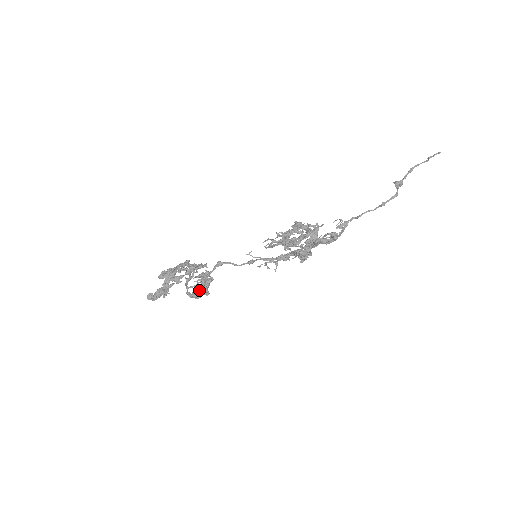
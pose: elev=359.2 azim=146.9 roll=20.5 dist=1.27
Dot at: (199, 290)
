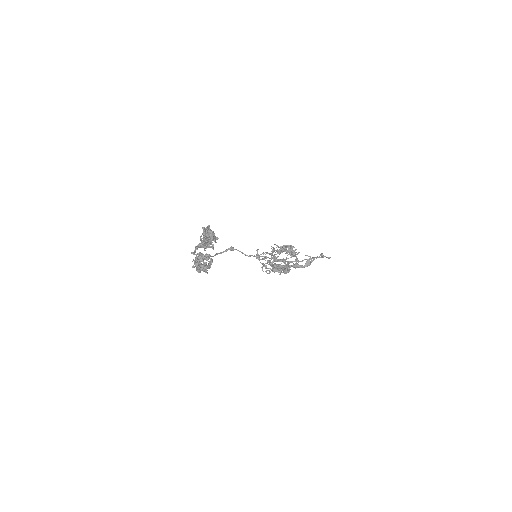
Dot at: (202, 265)
